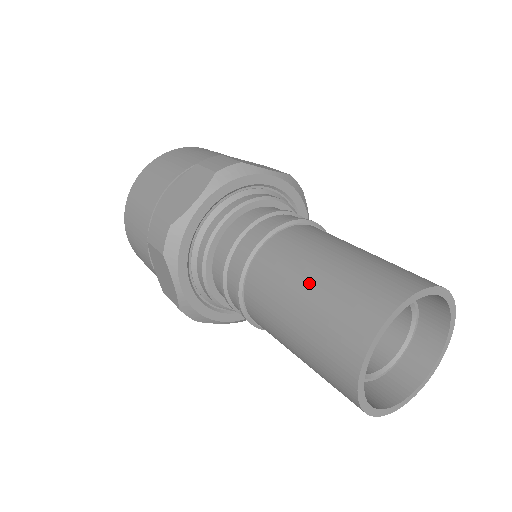
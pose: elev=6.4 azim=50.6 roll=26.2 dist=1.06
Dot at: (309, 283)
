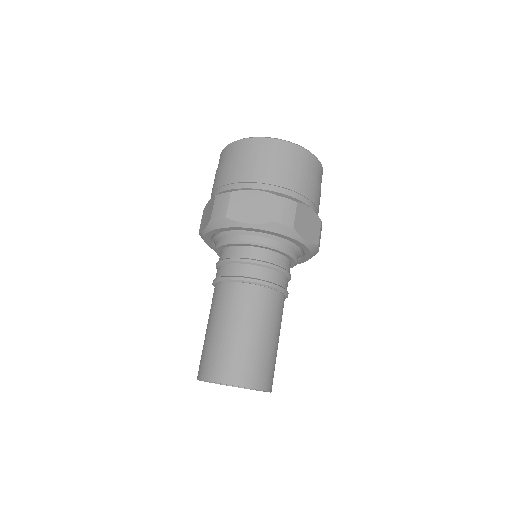
Dot at: (207, 330)
